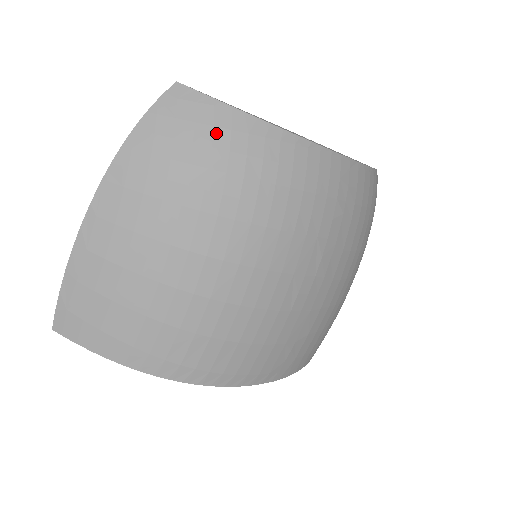
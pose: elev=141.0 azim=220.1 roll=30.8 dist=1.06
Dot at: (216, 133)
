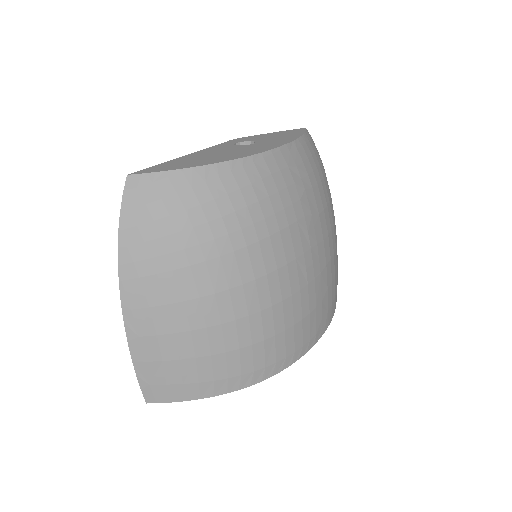
Dot at: (182, 197)
